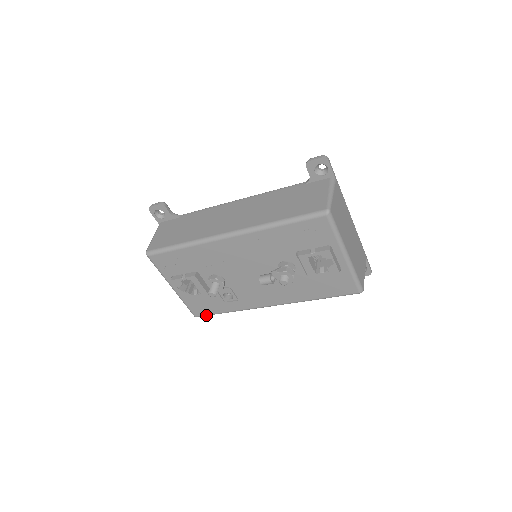
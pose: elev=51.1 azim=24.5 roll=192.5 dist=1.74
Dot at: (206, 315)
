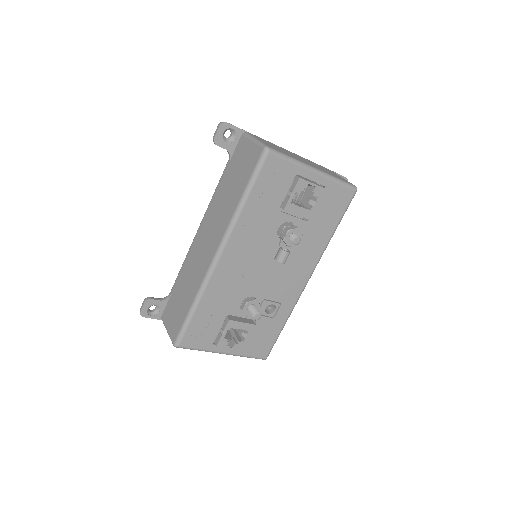
Dot at: (272, 347)
